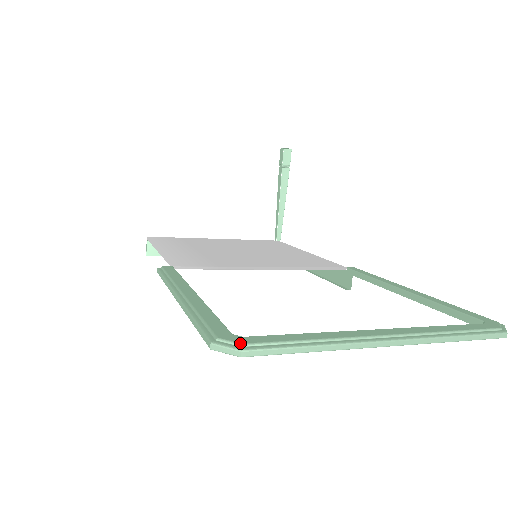
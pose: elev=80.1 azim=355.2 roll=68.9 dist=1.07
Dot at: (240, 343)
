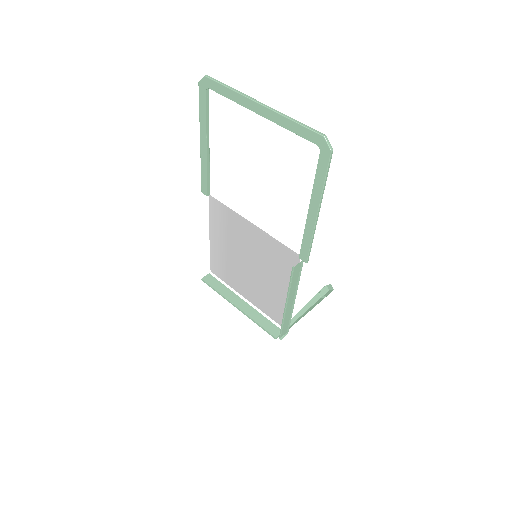
Dot at: occluded
